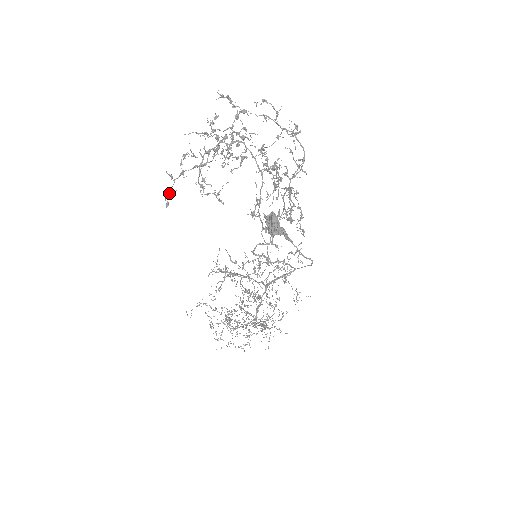
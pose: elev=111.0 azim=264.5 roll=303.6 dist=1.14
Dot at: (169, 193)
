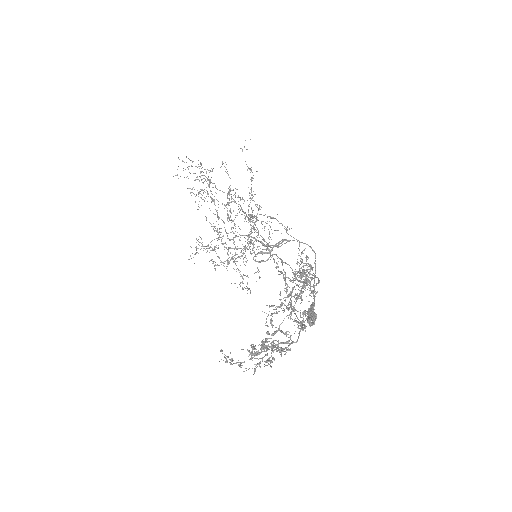
Dot at: occluded
